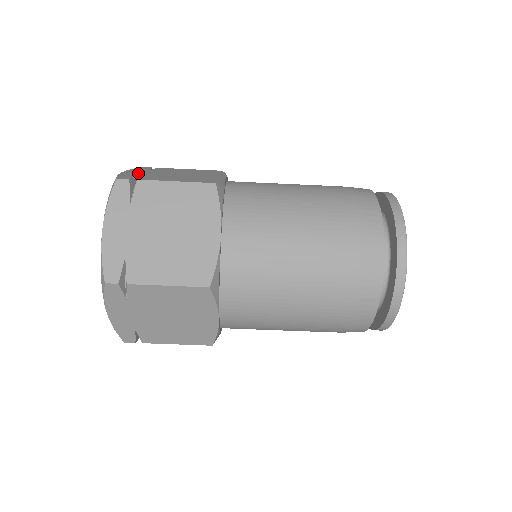
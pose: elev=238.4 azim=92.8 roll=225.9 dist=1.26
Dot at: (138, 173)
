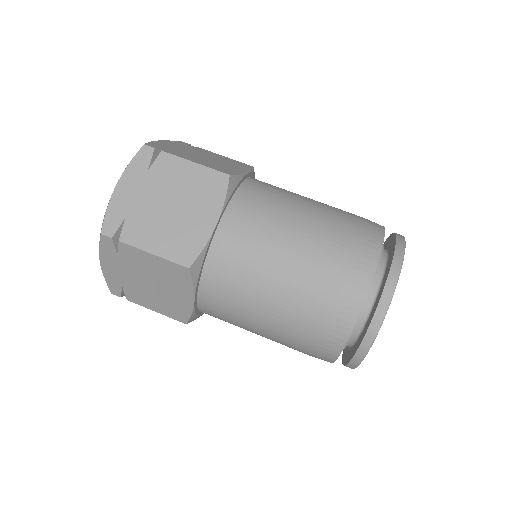
Dot at: occluded
